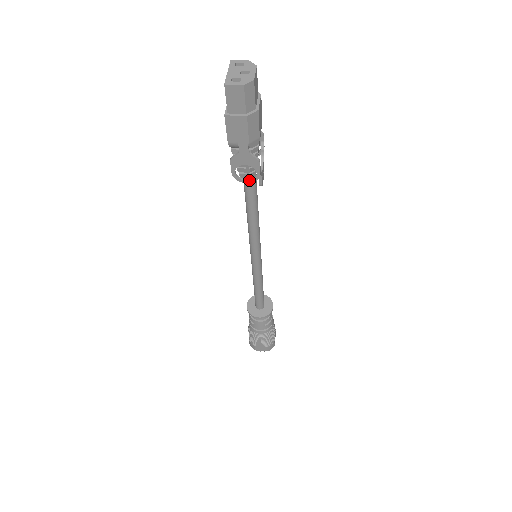
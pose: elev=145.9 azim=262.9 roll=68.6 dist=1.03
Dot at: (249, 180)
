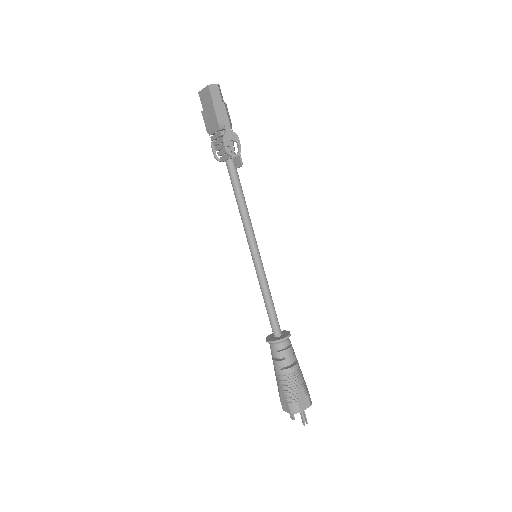
Dot at: (236, 154)
